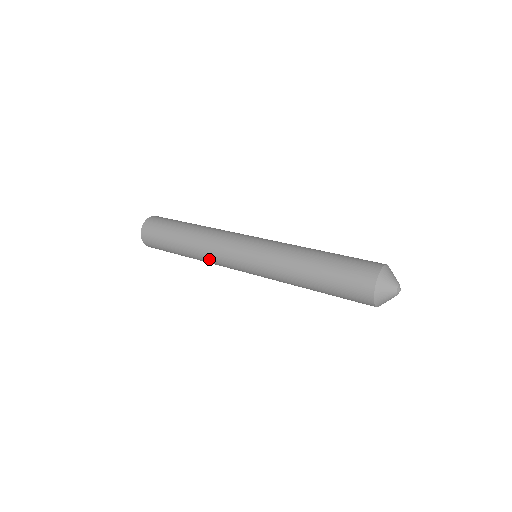
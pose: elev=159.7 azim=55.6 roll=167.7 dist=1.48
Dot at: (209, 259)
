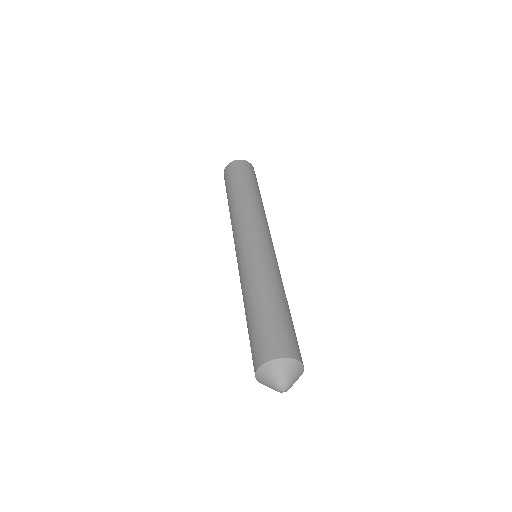
Dot at: occluded
